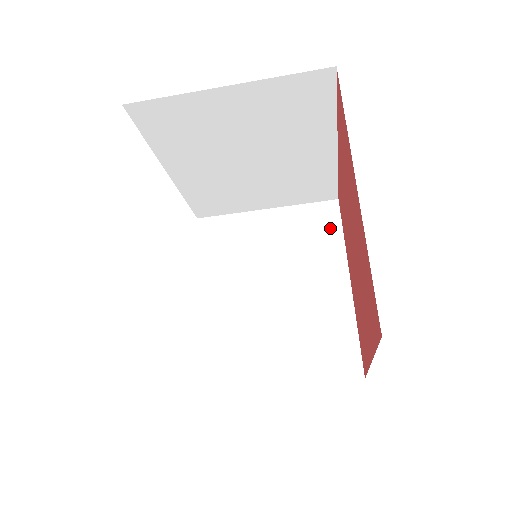
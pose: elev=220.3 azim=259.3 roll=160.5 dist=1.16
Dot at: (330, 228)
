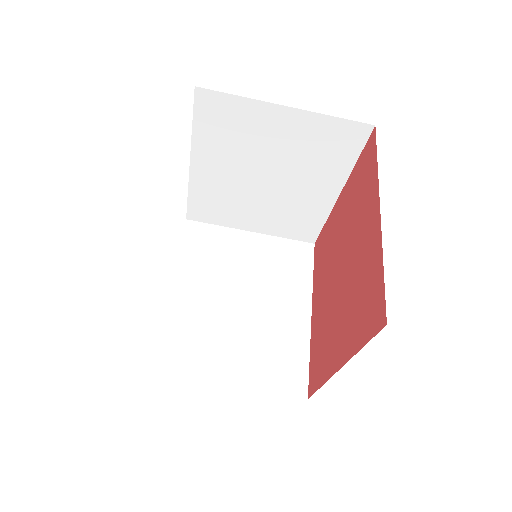
Dot at: (303, 264)
